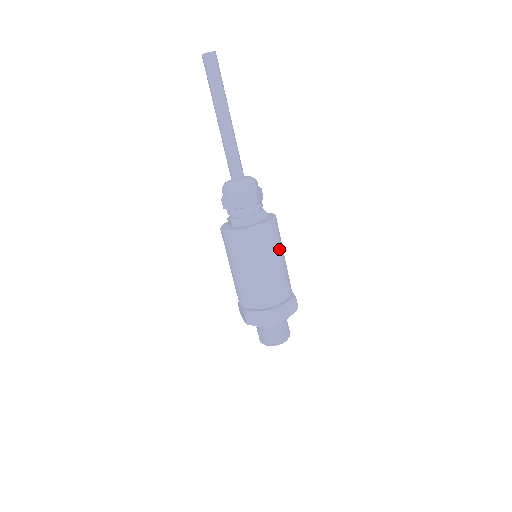
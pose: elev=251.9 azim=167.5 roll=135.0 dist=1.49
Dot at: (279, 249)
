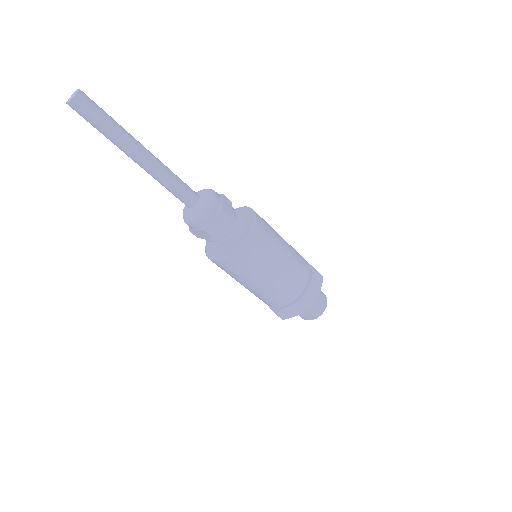
Dot at: (276, 244)
